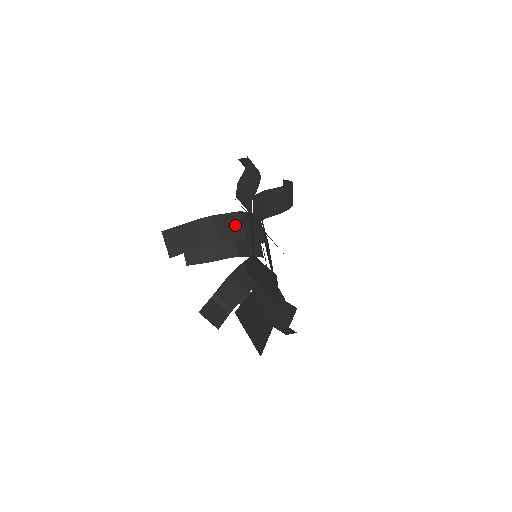
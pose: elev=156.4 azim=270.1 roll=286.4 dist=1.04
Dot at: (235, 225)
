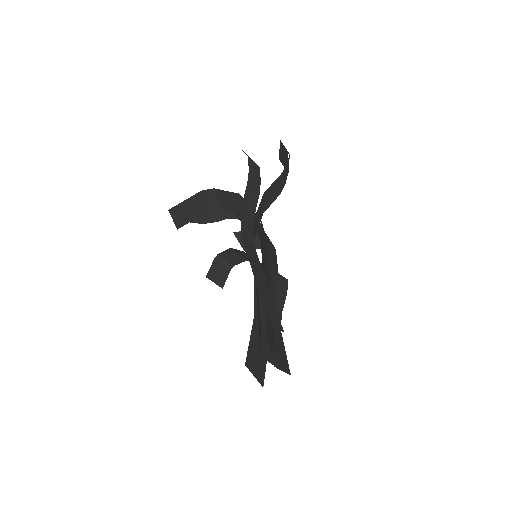
Dot at: (235, 202)
